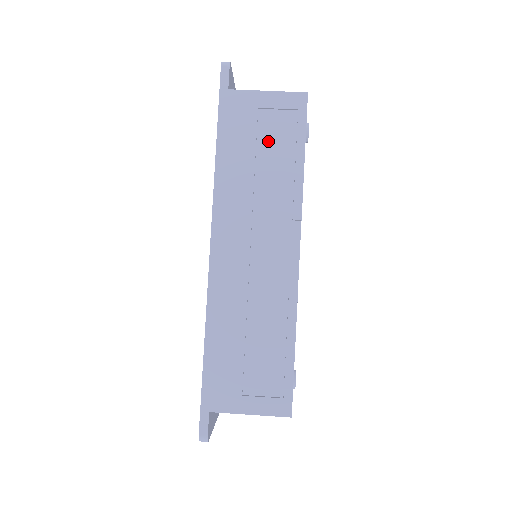
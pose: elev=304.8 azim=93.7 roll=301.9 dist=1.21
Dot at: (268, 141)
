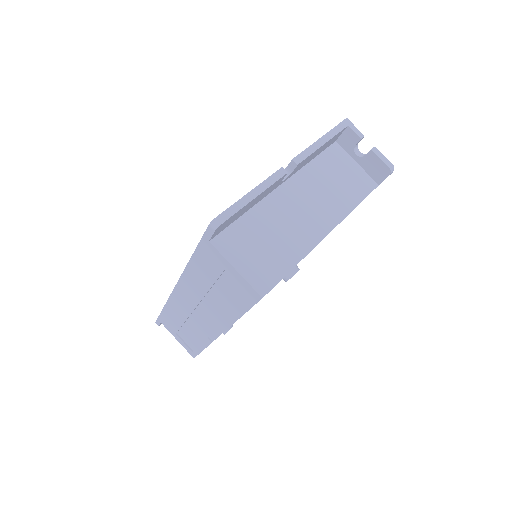
Dot at: (225, 287)
